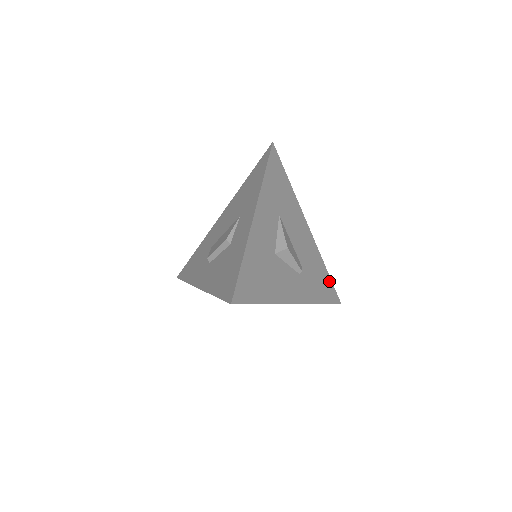
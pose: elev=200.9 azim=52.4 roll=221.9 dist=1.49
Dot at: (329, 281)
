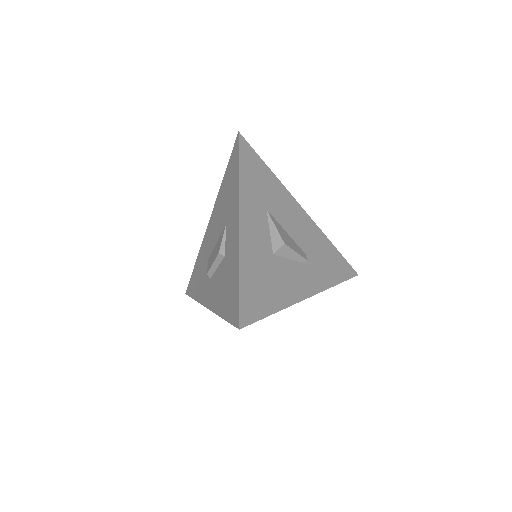
Dot at: (339, 257)
